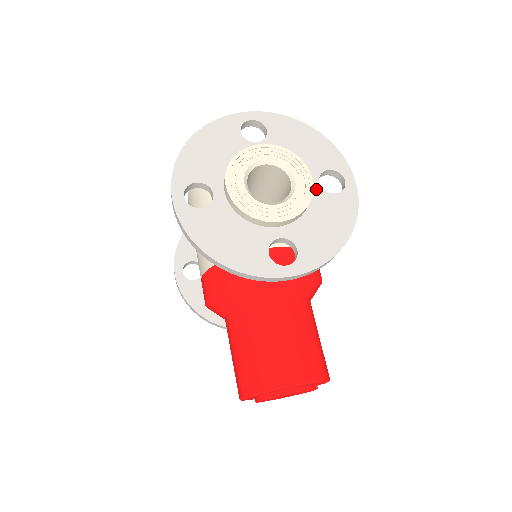
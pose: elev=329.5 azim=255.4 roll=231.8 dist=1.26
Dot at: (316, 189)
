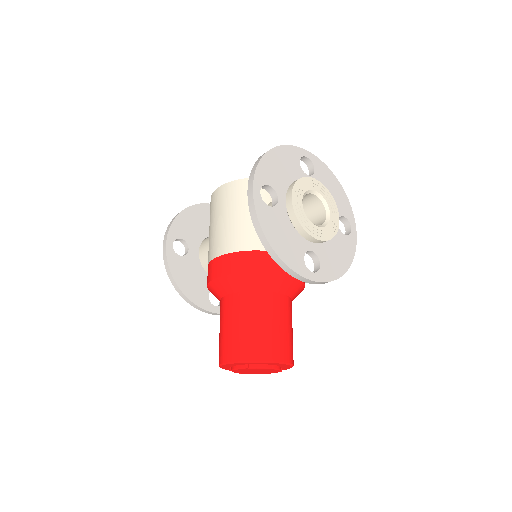
Dot at: occluded
